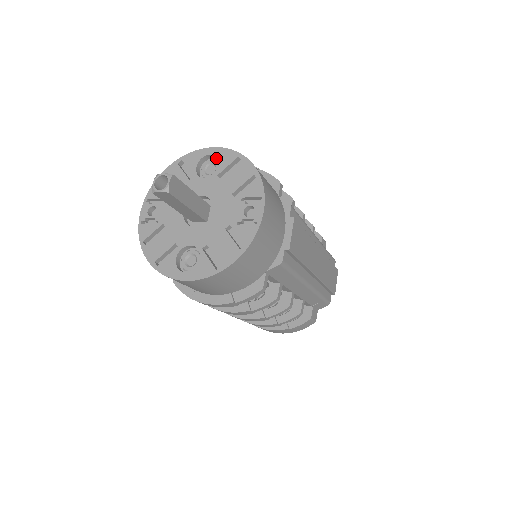
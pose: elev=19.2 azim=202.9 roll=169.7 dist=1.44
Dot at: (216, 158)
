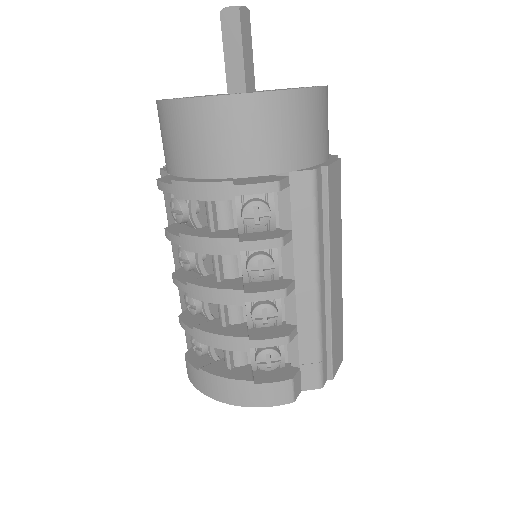
Dot at: occluded
